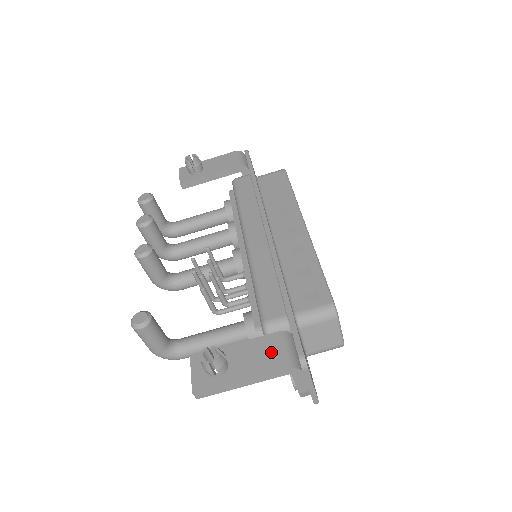
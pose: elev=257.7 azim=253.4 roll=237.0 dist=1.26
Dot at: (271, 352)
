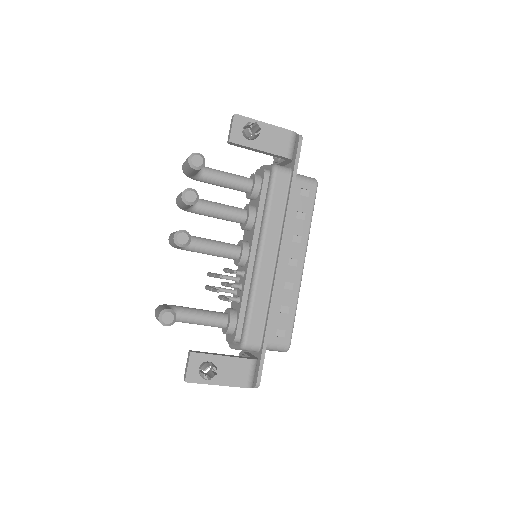
Dot at: (243, 373)
